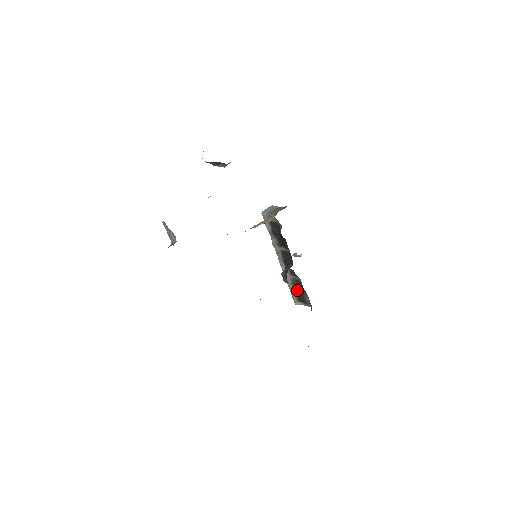
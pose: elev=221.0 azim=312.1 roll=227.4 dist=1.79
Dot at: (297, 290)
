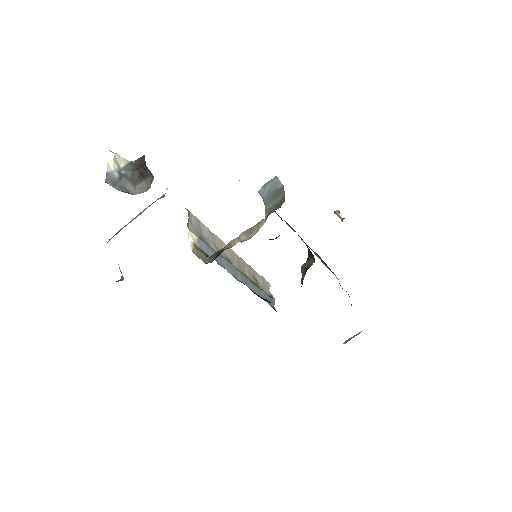
Dot at: occluded
